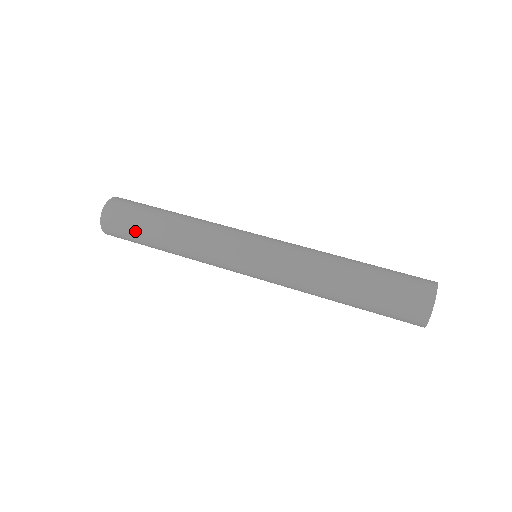
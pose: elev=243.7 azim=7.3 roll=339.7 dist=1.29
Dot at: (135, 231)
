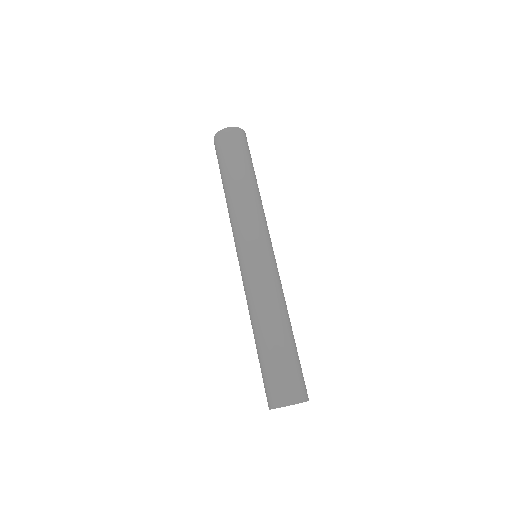
Dot at: occluded
